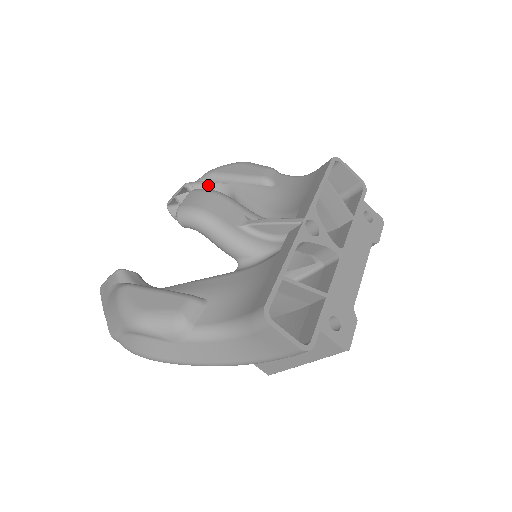
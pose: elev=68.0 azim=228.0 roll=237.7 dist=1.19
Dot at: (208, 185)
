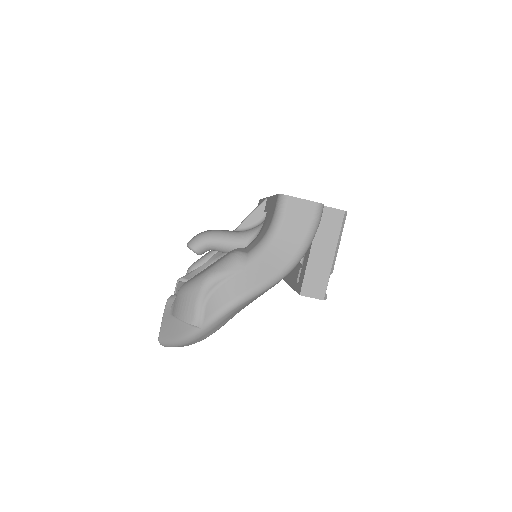
Dot at: (194, 272)
